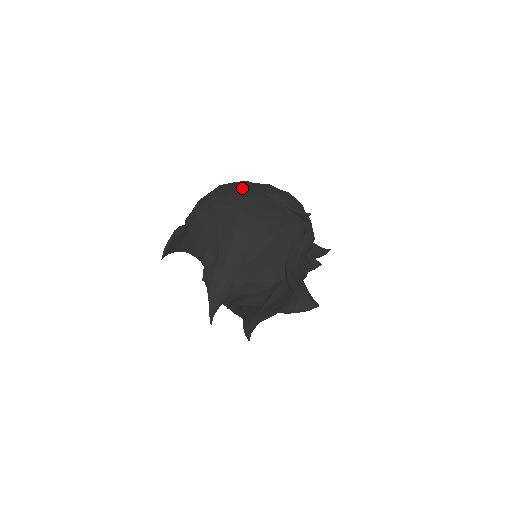
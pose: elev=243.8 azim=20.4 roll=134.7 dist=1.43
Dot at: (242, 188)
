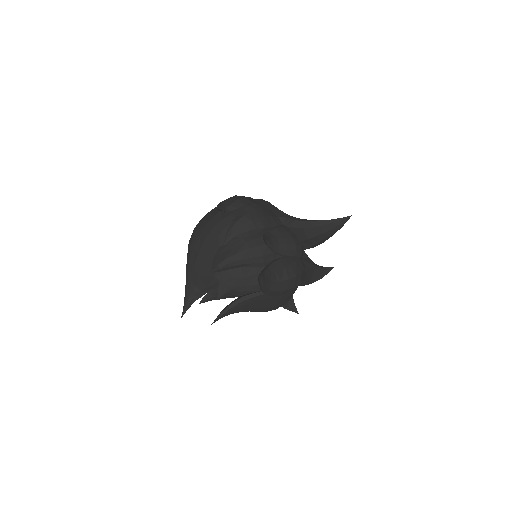
Dot at: occluded
